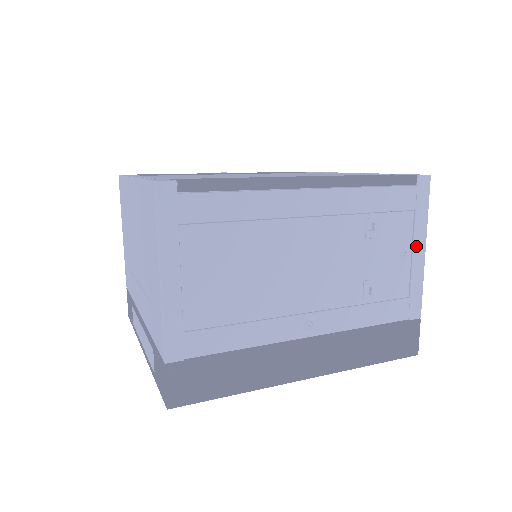
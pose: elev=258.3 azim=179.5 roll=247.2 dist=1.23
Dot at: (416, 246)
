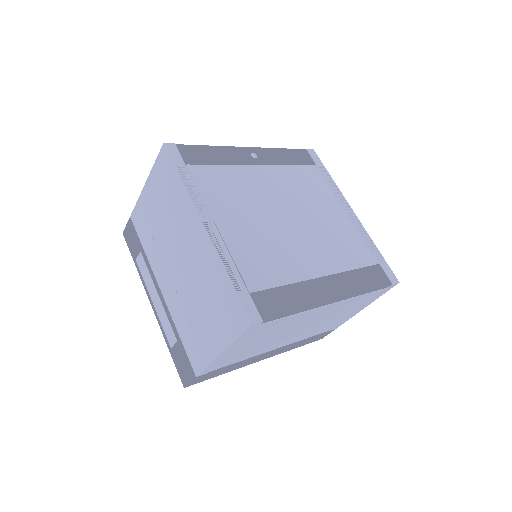
Dot at: (362, 308)
